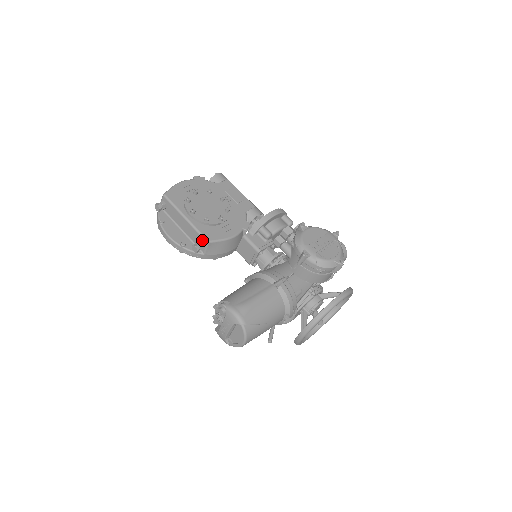
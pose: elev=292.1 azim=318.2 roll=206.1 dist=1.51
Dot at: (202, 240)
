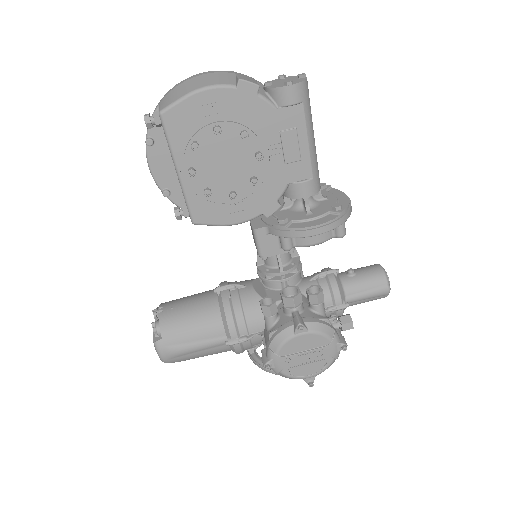
Dot at: (189, 213)
